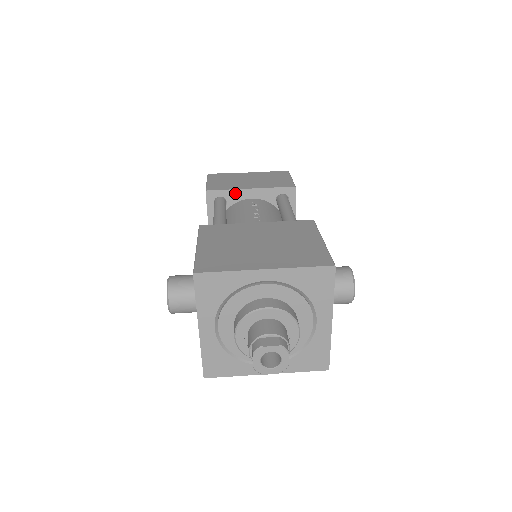
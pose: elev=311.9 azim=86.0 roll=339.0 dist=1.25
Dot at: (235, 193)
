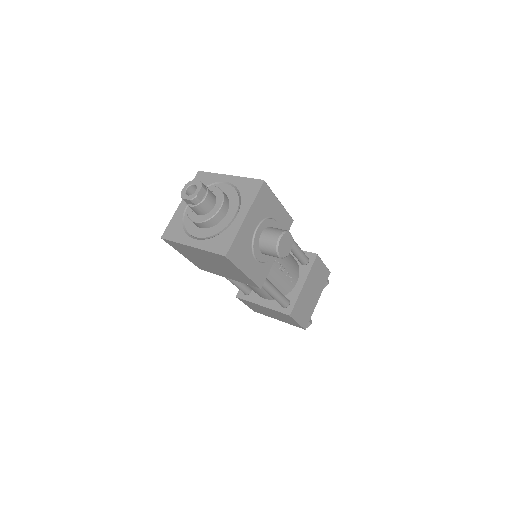
Dot at: occluded
